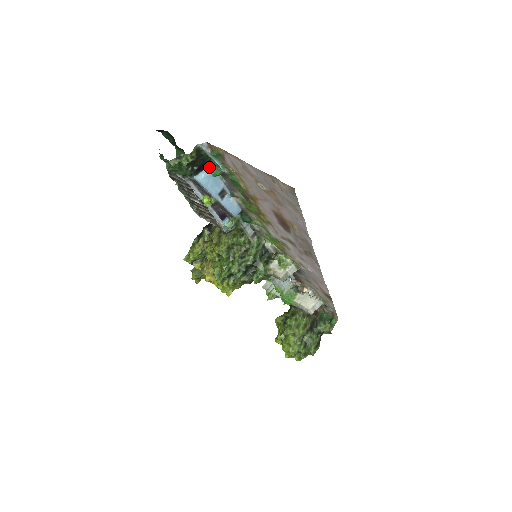
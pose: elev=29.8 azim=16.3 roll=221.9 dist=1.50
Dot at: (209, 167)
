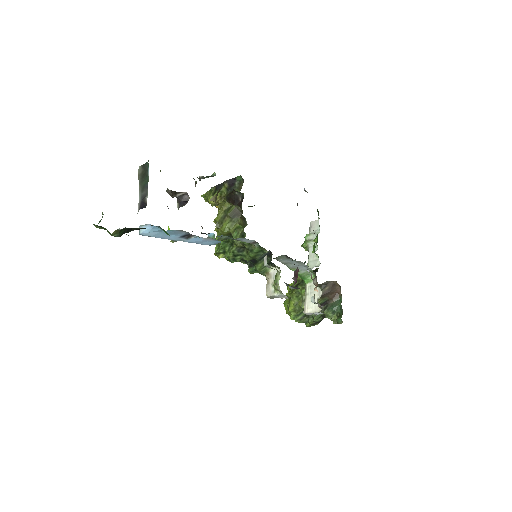
Dot at: (156, 226)
